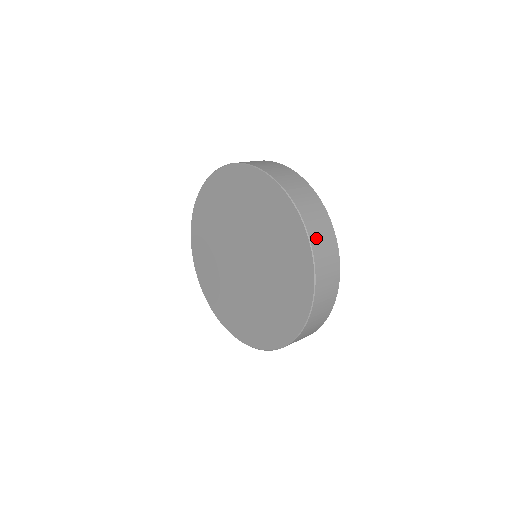
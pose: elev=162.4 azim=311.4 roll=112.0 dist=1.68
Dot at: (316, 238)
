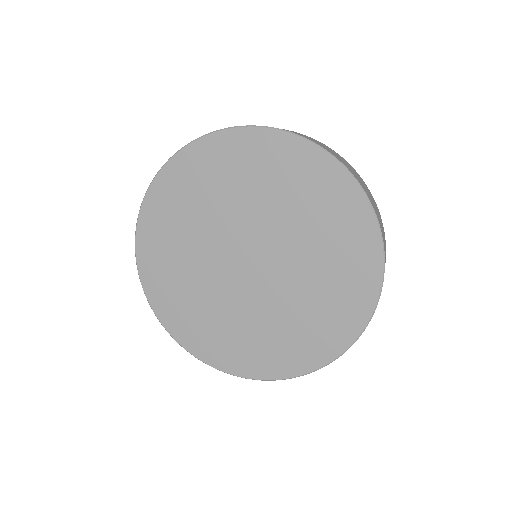
Dot at: (315, 142)
